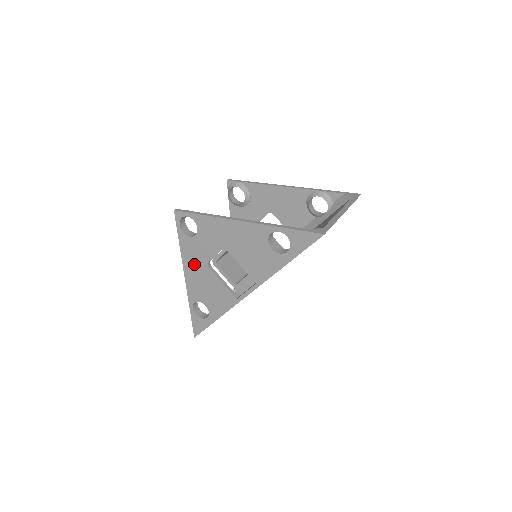
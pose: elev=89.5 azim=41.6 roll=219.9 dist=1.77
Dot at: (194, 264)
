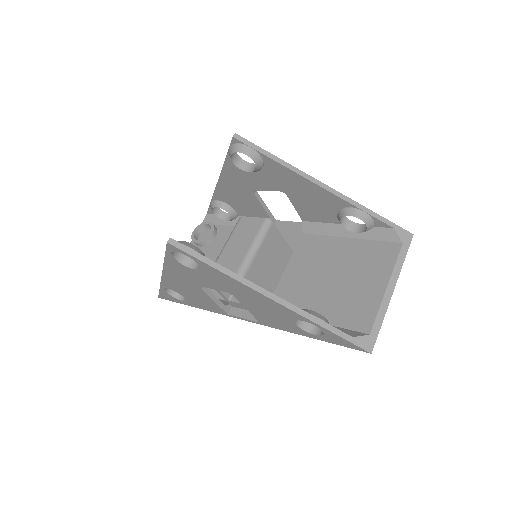
Dot at: (180, 277)
